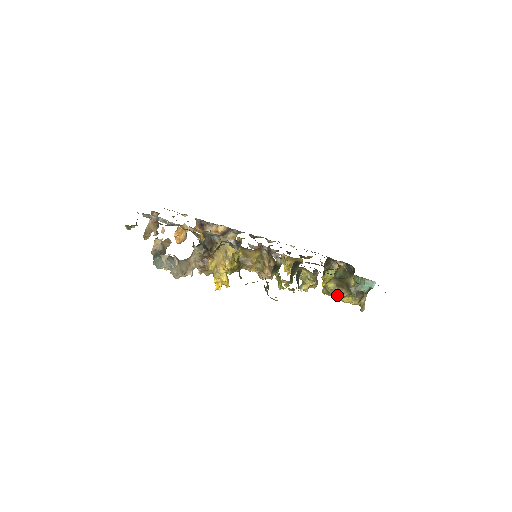
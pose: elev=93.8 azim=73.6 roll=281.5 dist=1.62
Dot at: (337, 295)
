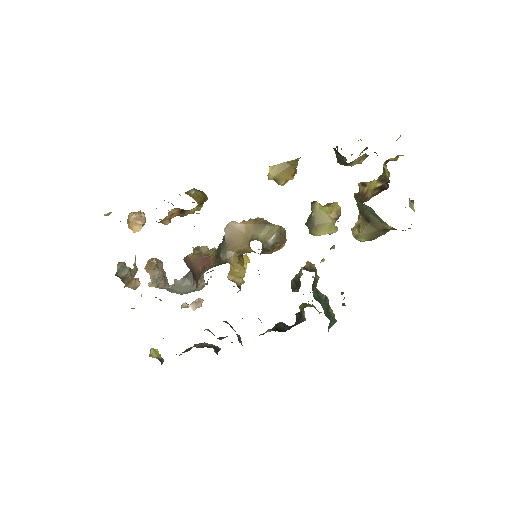
Dot at: occluded
